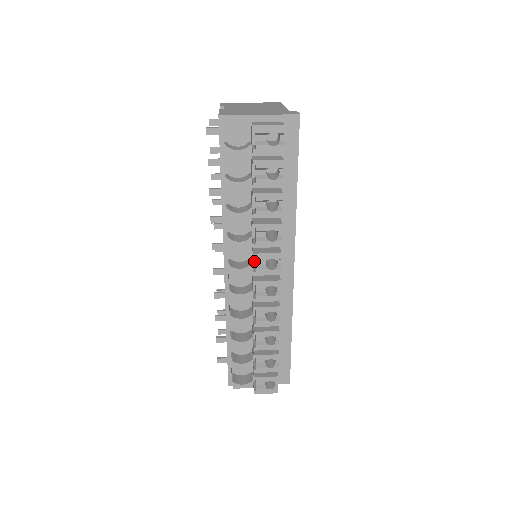
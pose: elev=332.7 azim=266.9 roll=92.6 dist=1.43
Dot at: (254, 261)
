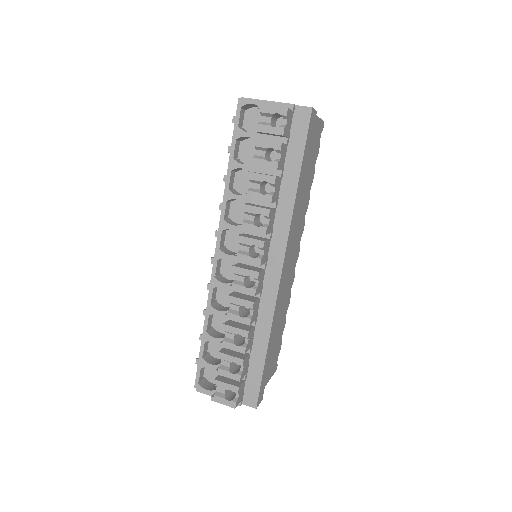
Dot at: occluded
